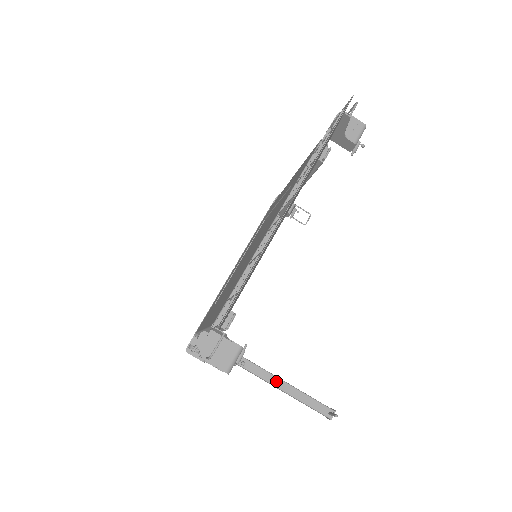
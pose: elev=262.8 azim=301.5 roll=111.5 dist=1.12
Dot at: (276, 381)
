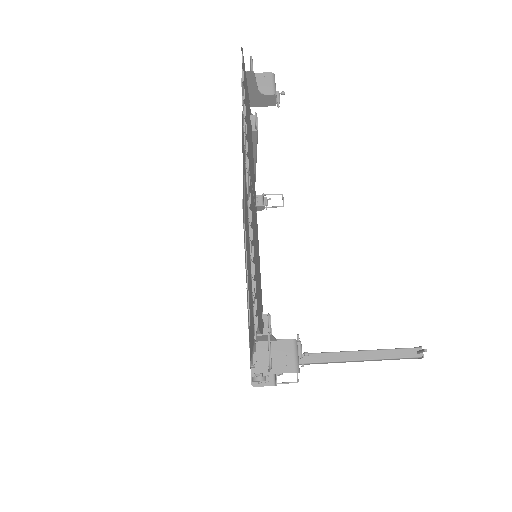
Dot at: (350, 356)
